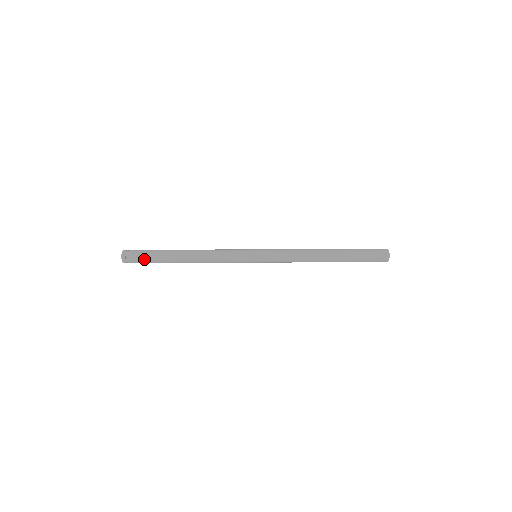
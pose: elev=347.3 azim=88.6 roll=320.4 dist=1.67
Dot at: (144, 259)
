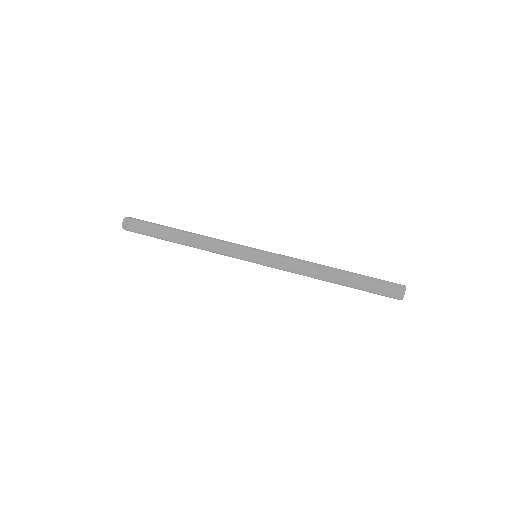
Dot at: occluded
